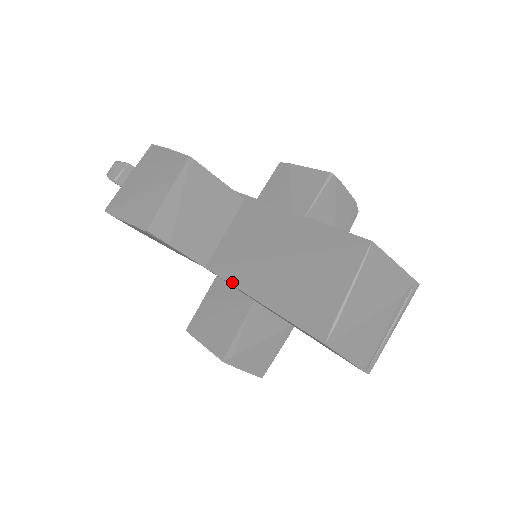
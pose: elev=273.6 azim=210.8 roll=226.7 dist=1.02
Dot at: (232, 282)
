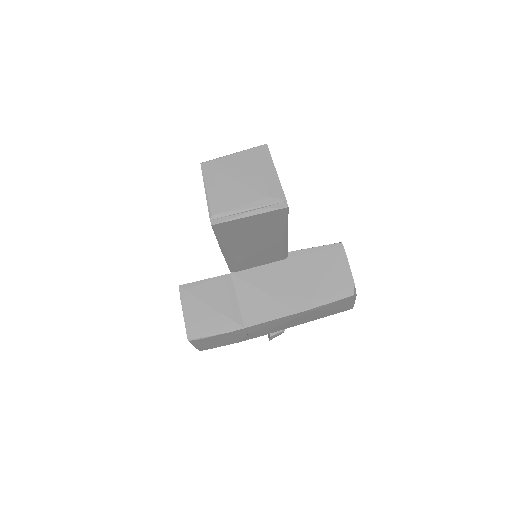
Dot at: occluded
